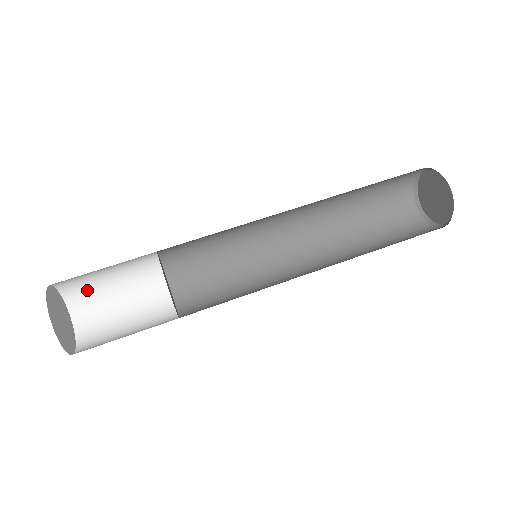
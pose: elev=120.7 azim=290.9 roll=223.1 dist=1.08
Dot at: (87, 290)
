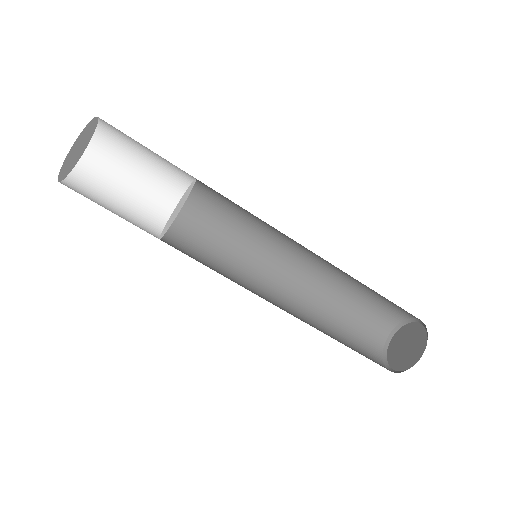
Dot at: (123, 133)
